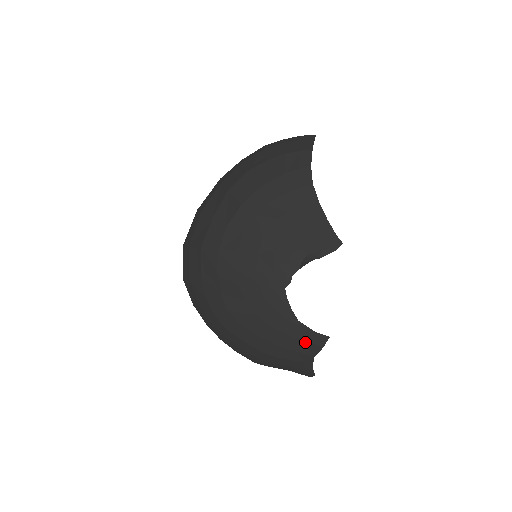
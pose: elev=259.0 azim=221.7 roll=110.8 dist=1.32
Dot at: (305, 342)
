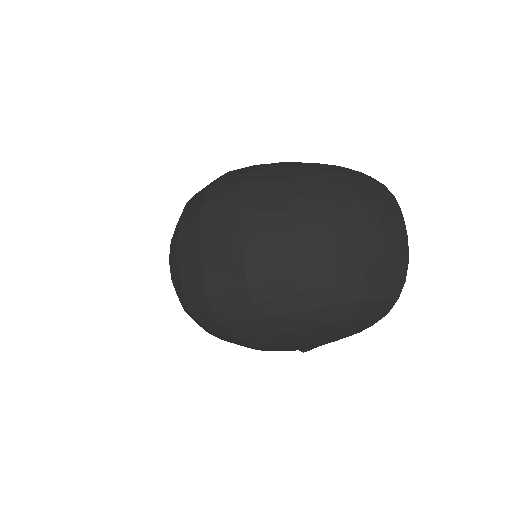
Dot at: occluded
